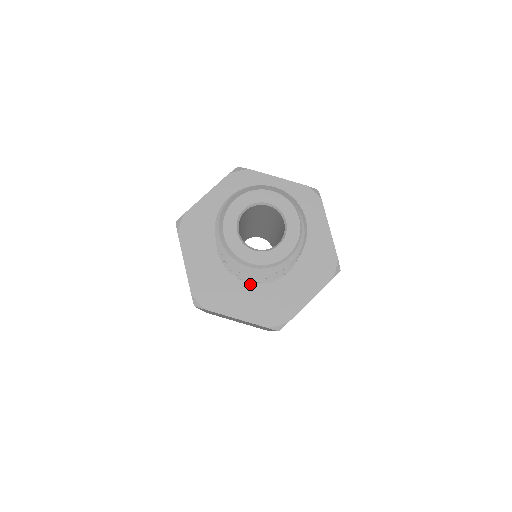
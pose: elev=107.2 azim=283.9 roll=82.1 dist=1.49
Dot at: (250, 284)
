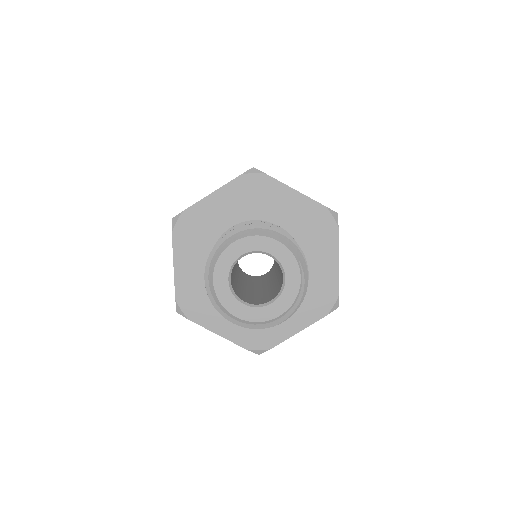
Dot at: occluded
